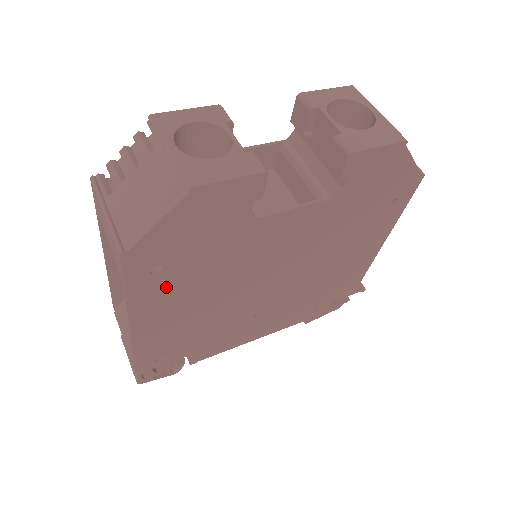
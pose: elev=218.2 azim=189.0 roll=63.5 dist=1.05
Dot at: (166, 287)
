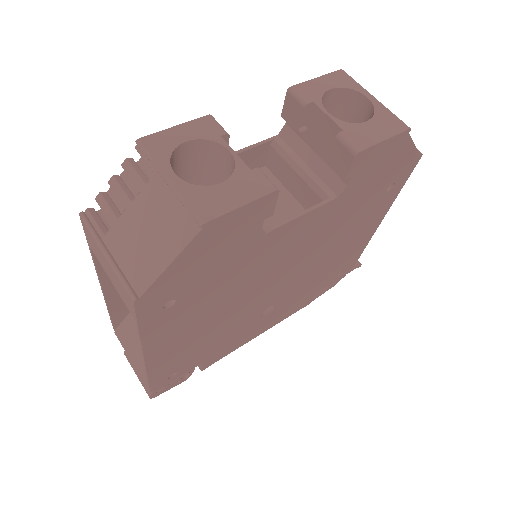
Dot at: (179, 316)
